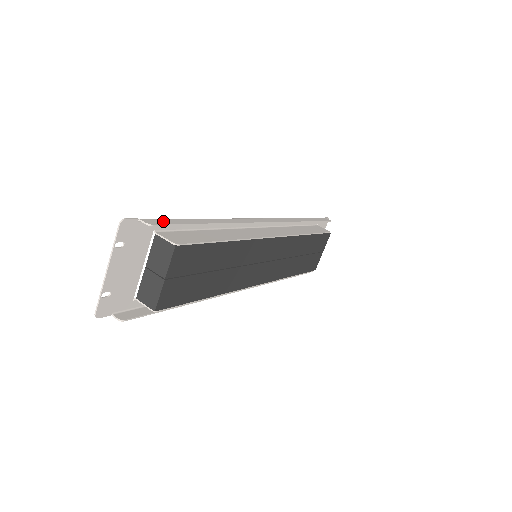
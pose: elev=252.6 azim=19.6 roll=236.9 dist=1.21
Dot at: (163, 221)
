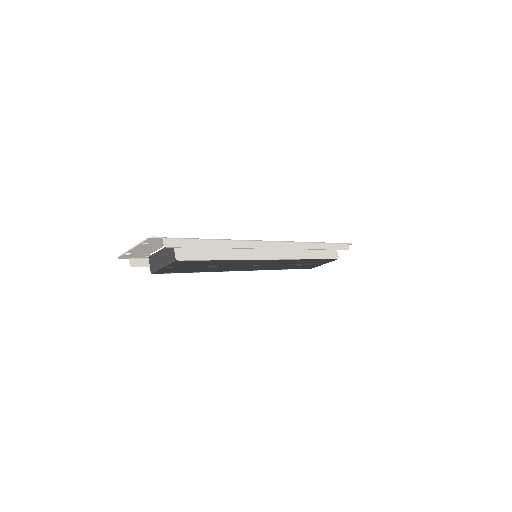
Dot at: (179, 243)
